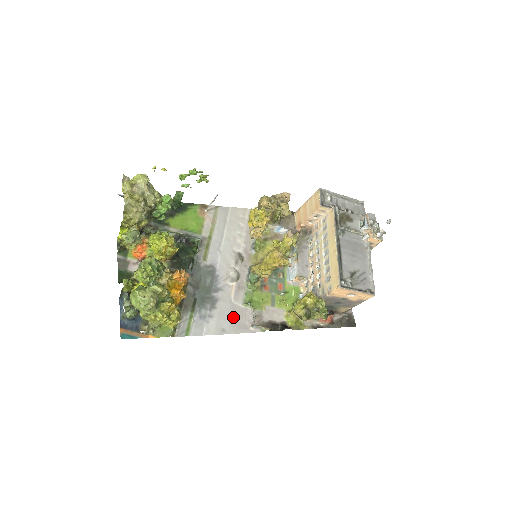
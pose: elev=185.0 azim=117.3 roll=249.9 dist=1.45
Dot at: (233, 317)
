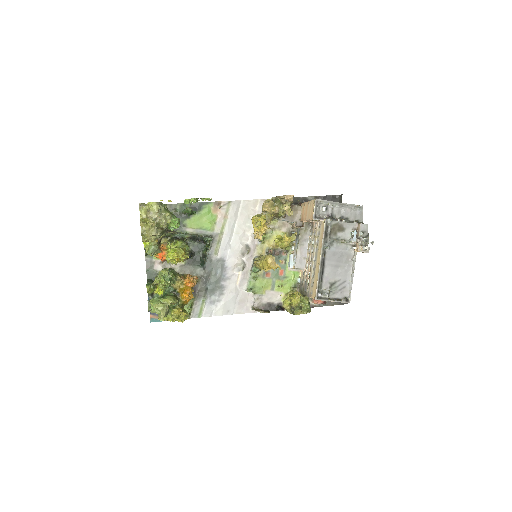
Dot at: (237, 301)
